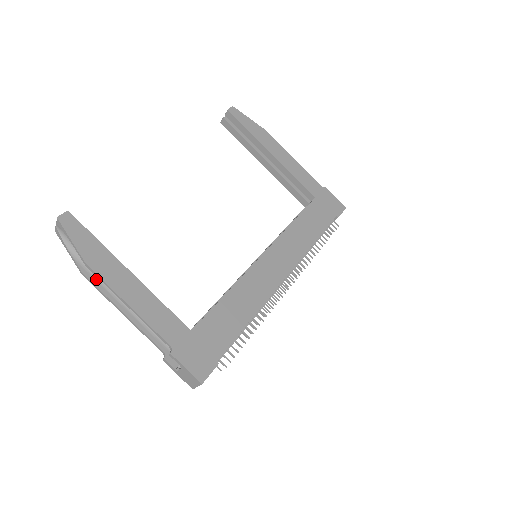
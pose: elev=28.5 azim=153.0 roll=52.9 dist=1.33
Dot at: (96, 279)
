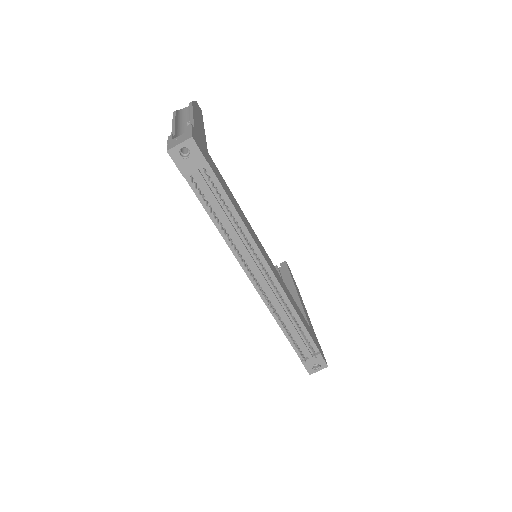
Dot at: (178, 117)
